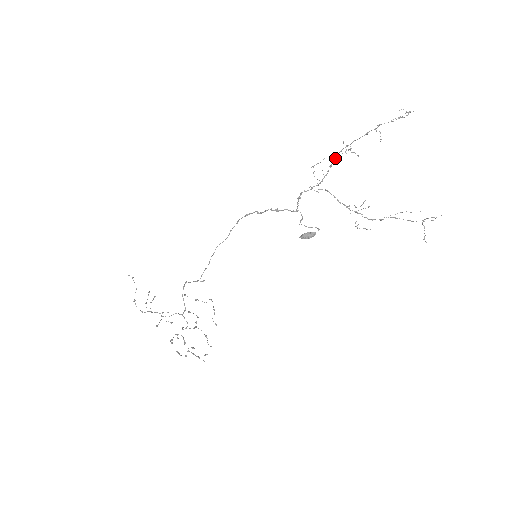
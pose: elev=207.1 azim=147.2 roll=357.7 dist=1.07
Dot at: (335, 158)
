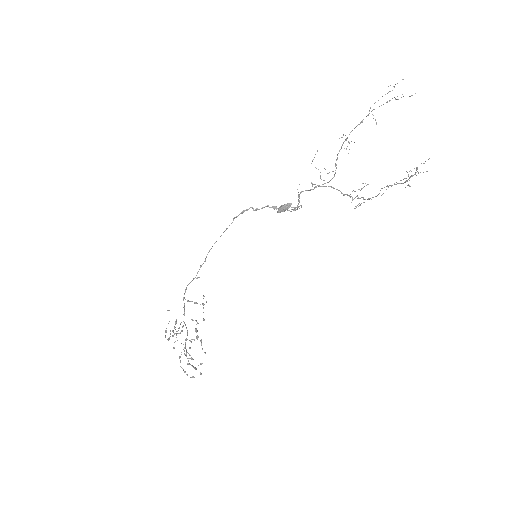
Dot at: (337, 155)
